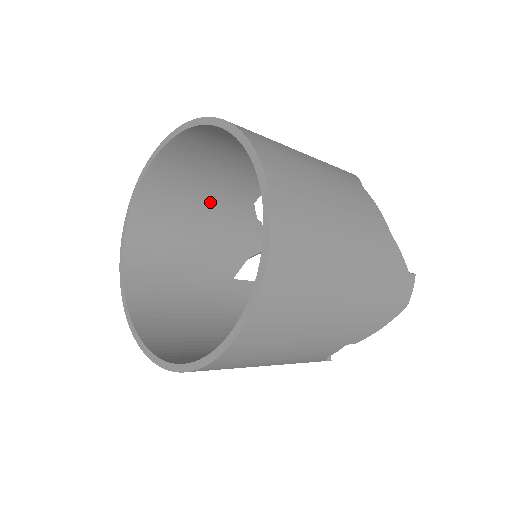
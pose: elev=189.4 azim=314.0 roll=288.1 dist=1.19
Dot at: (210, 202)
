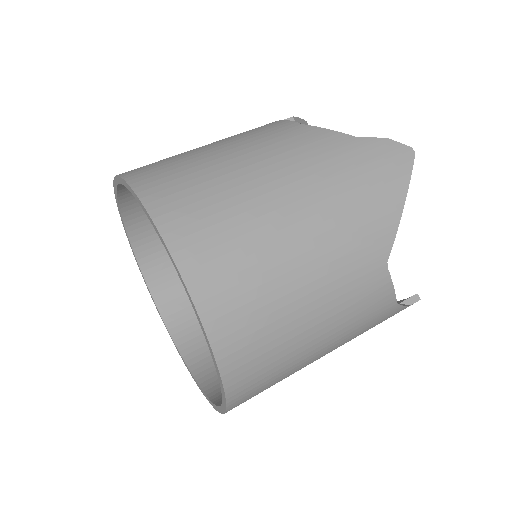
Dot at: occluded
